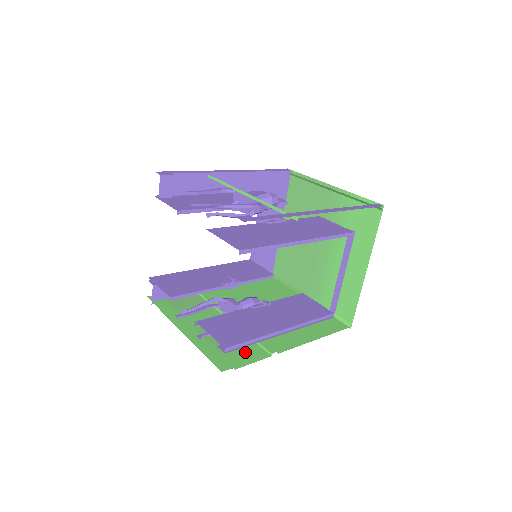
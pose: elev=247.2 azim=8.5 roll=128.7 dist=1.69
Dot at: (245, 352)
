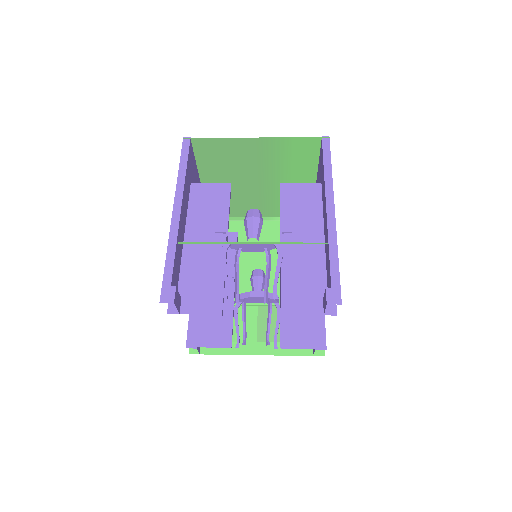
Dot at: occluded
